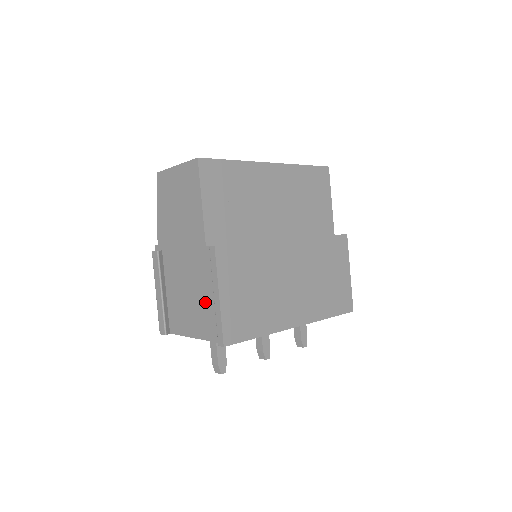
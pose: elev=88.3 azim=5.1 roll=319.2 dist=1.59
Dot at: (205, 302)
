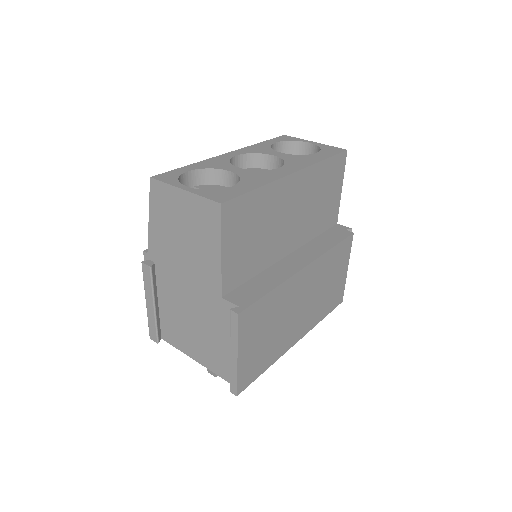
Dot at: (214, 342)
